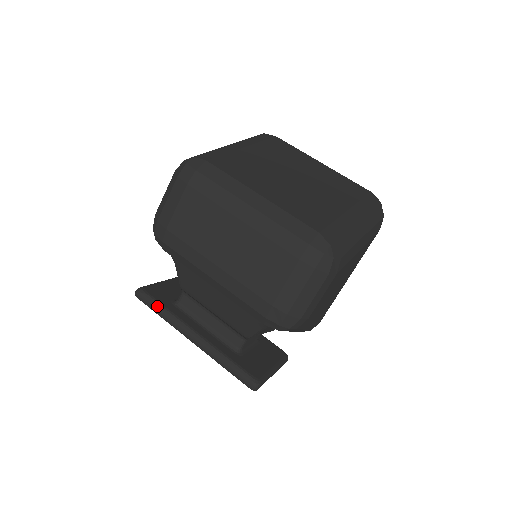
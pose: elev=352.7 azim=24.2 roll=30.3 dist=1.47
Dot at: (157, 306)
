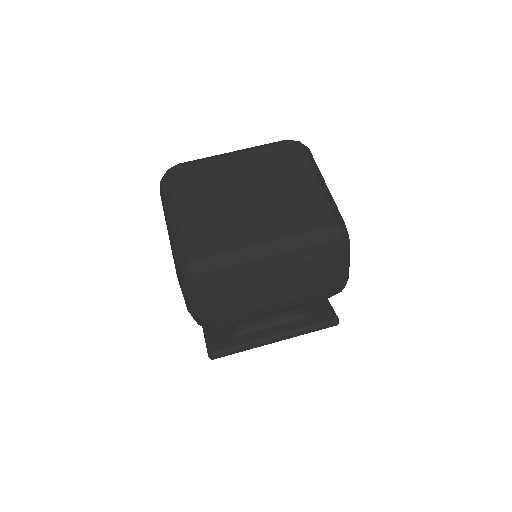
Dot at: (235, 350)
